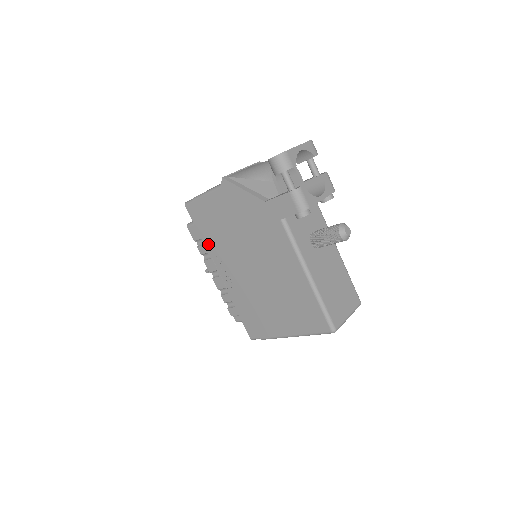
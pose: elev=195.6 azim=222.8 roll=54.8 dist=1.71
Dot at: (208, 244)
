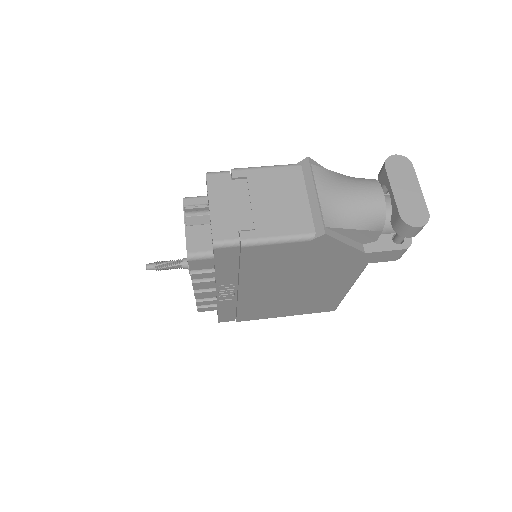
Dot at: (224, 276)
